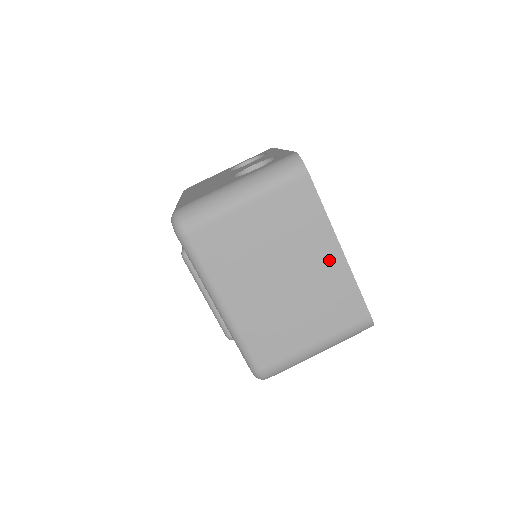
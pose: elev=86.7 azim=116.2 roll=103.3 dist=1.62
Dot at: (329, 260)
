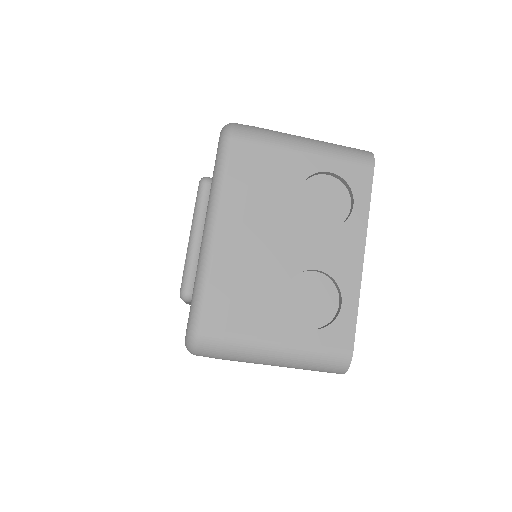
Dot at: occluded
